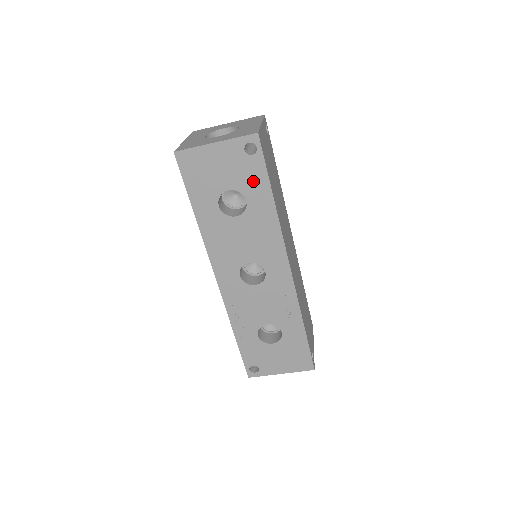
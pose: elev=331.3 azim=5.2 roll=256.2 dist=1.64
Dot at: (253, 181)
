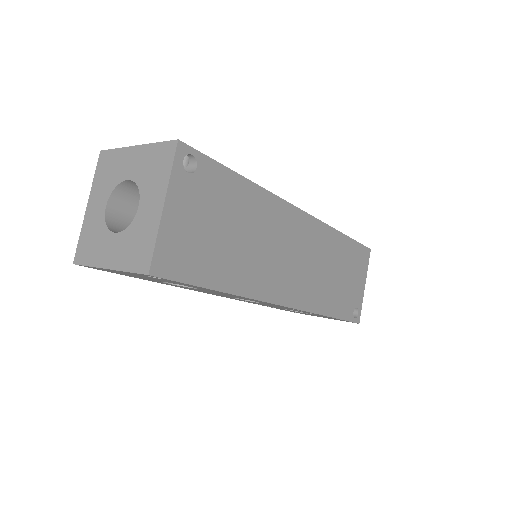
Dot at: occluded
